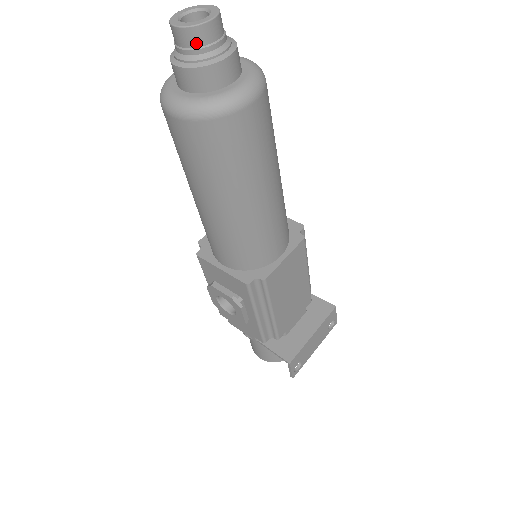
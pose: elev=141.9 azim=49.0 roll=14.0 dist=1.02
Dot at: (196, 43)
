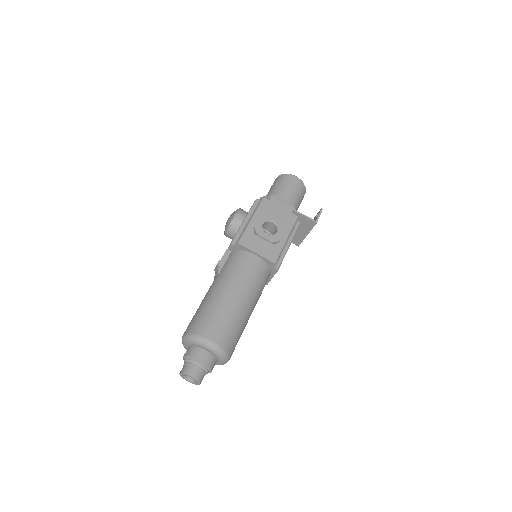
Dot at: occluded
